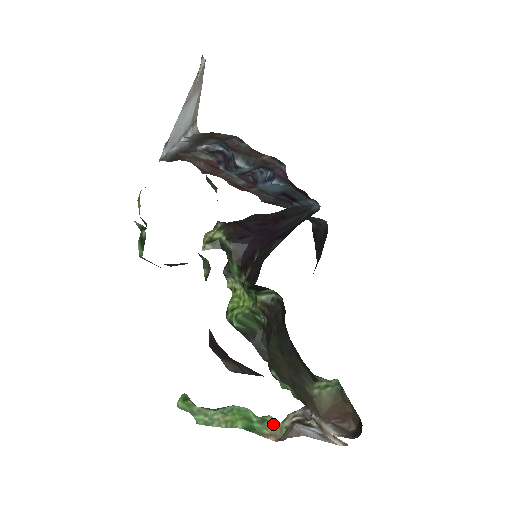
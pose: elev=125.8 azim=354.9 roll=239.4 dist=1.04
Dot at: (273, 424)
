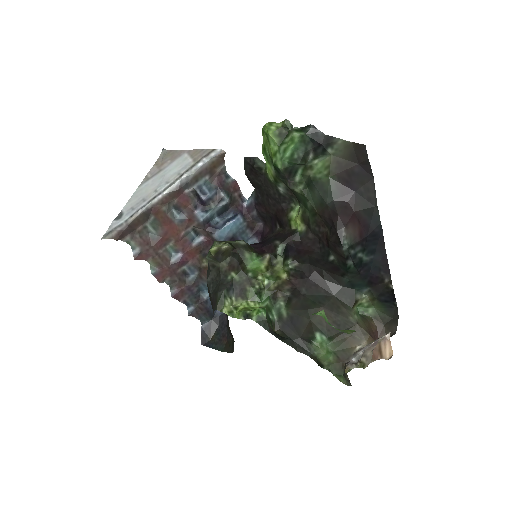
Dot at: occluded
